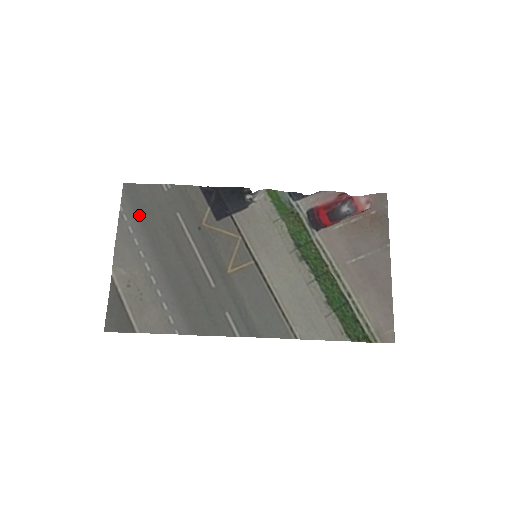
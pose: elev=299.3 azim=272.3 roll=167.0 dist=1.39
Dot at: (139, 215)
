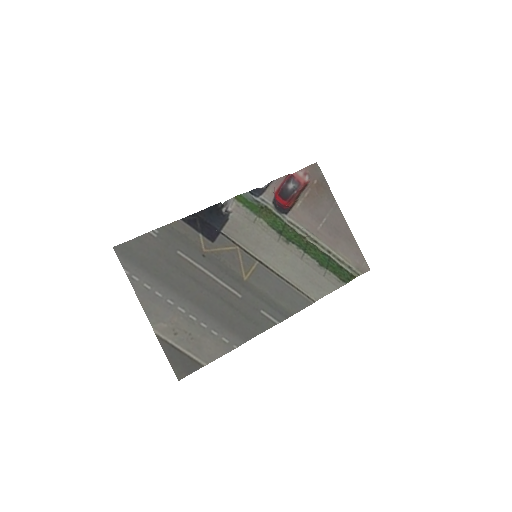
Dot at: (146, 270)
